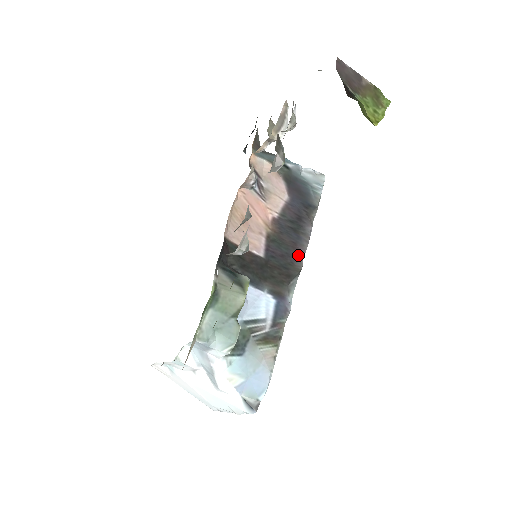
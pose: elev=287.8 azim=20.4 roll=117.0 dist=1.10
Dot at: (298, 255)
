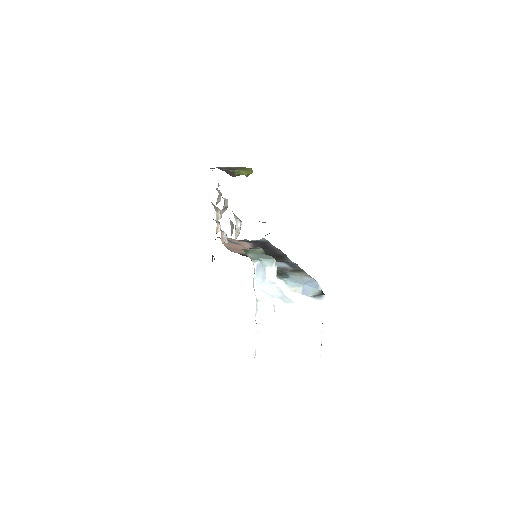
Dot at: (278, 253)
